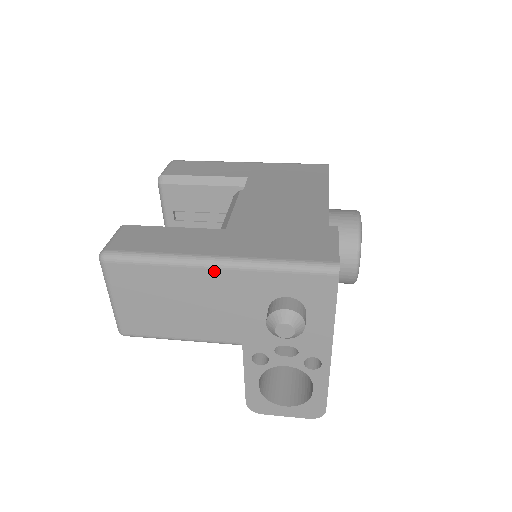
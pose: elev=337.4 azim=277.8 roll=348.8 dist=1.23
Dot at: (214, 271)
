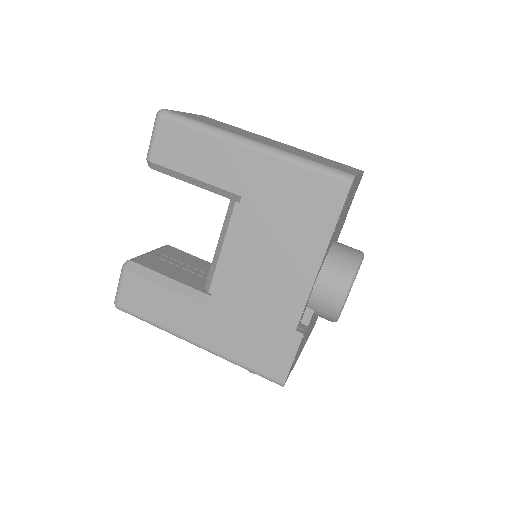
Dot at: occluded
